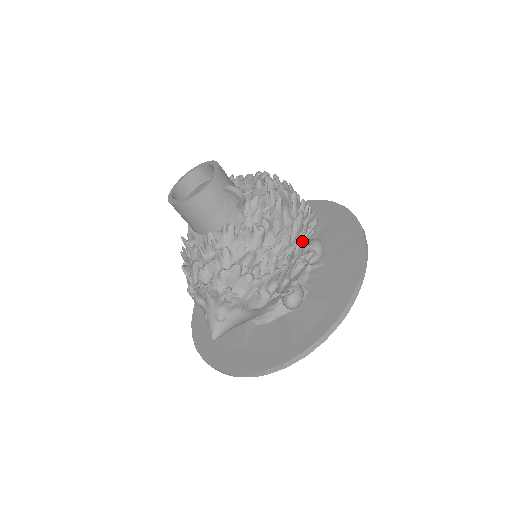
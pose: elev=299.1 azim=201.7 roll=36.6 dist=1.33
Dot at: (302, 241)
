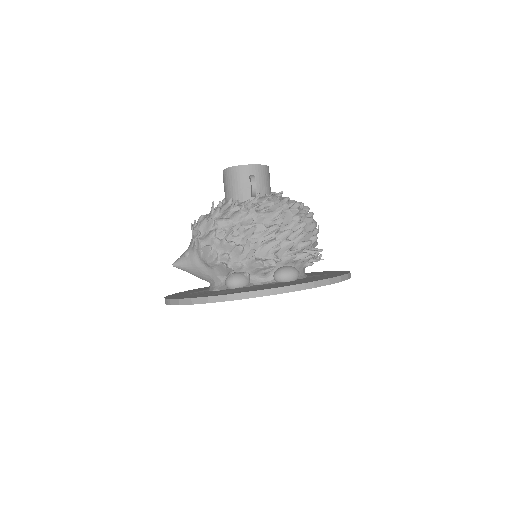
Dot at: (271, 246)
